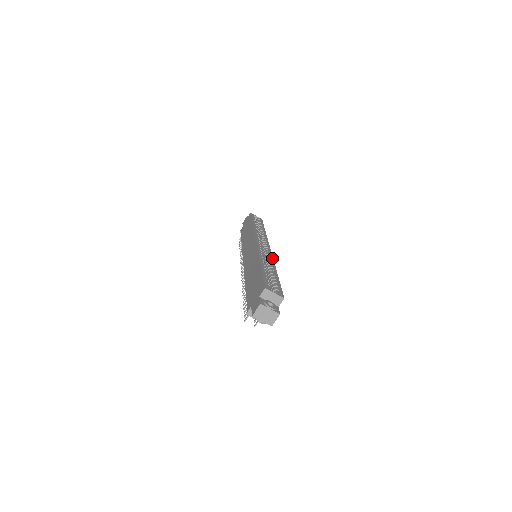
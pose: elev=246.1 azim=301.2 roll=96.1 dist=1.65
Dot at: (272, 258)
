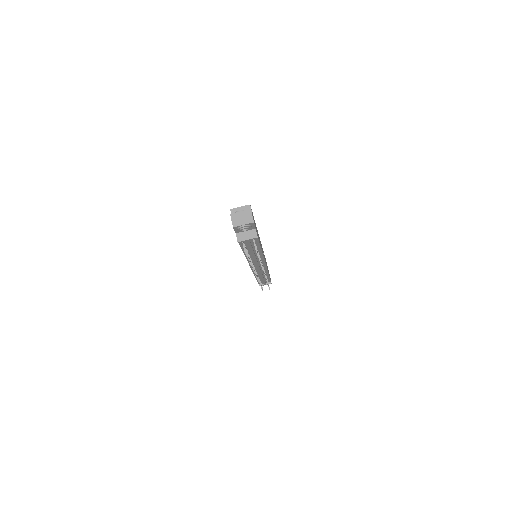
Dot at: occluded
